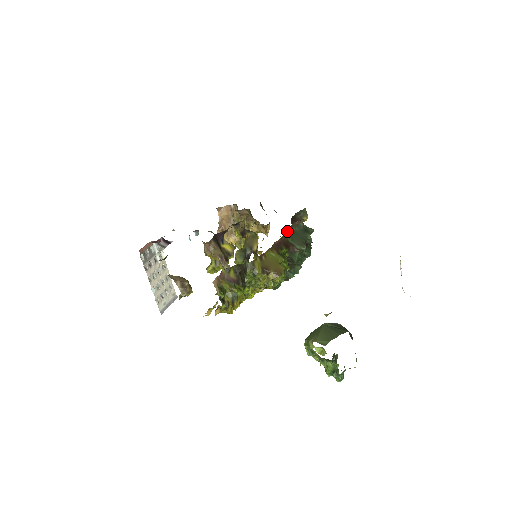
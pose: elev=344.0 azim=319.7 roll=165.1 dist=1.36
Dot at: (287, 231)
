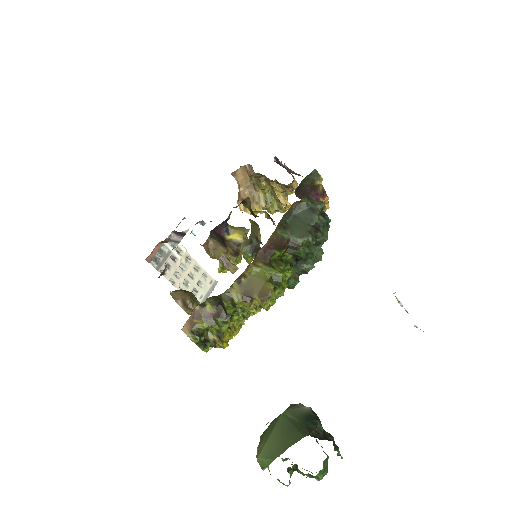
Dot at: (282, 221)
